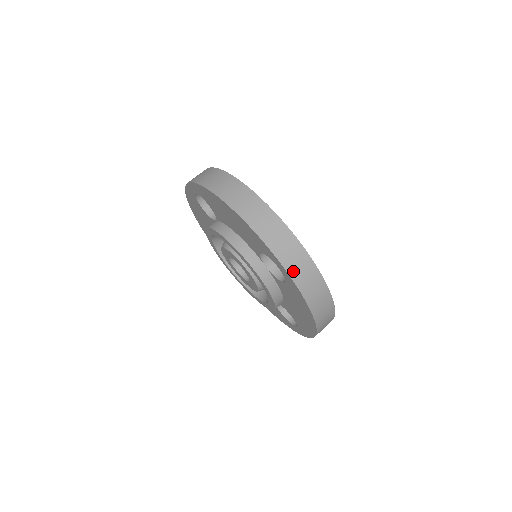
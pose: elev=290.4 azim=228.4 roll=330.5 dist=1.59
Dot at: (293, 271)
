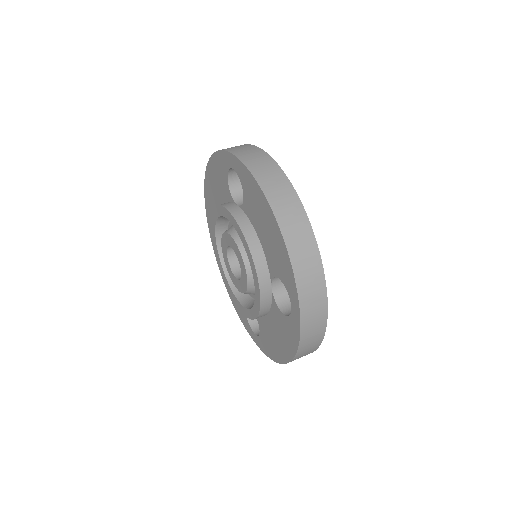
Dot at: (306, 319)
